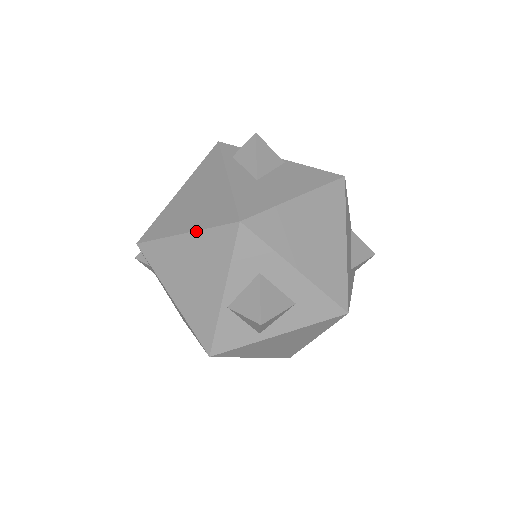
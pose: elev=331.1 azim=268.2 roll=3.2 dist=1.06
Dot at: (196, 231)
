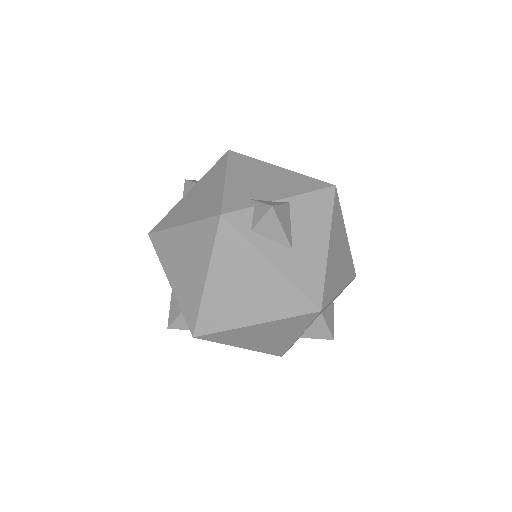
Dot at: (271, 322)
